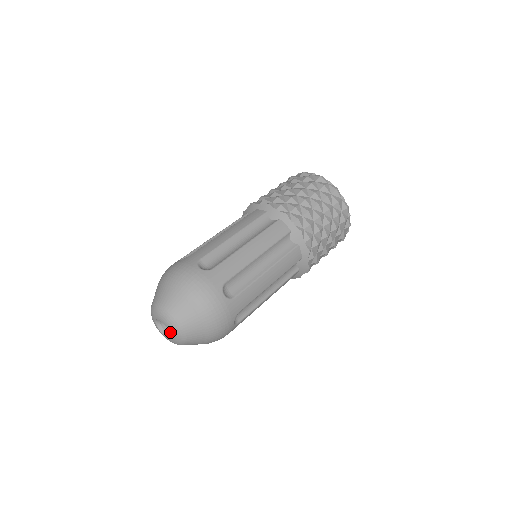
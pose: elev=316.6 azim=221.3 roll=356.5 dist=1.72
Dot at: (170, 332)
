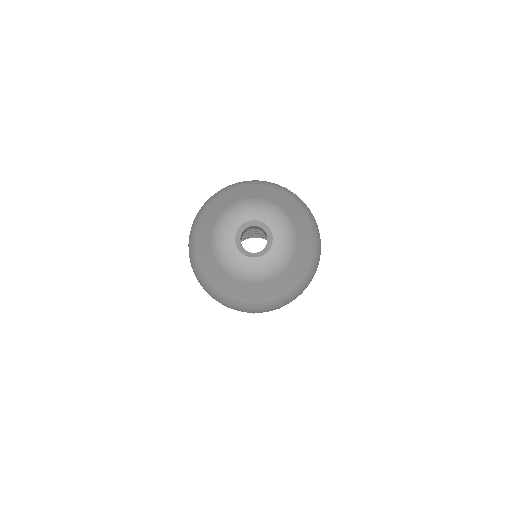
Dot at: (274, 246)
